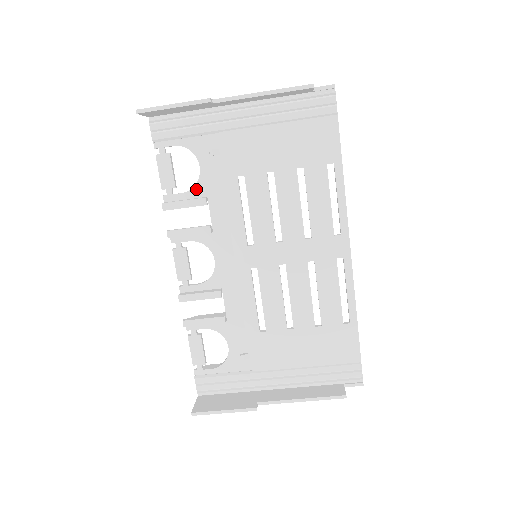
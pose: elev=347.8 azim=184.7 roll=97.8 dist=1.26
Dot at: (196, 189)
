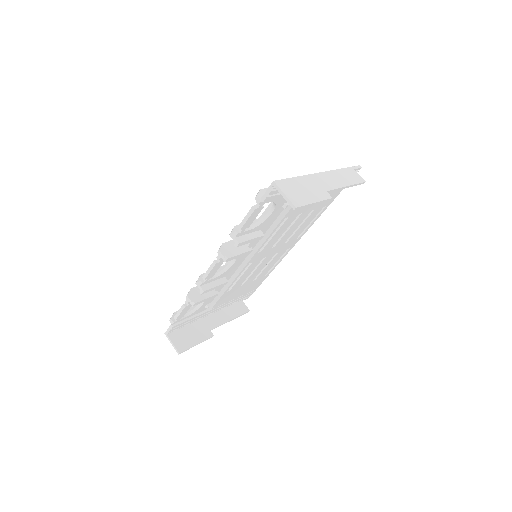
Dot at: (259, 227)
